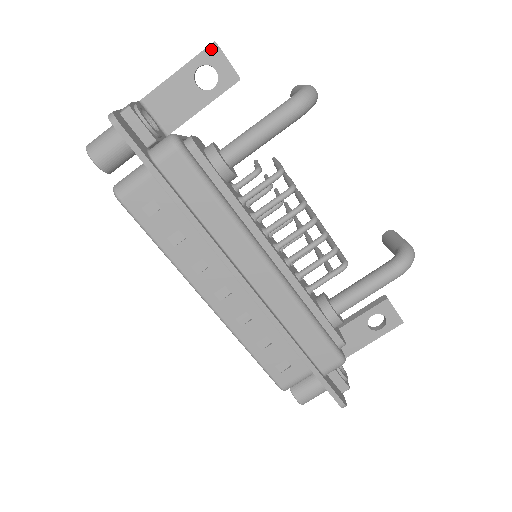
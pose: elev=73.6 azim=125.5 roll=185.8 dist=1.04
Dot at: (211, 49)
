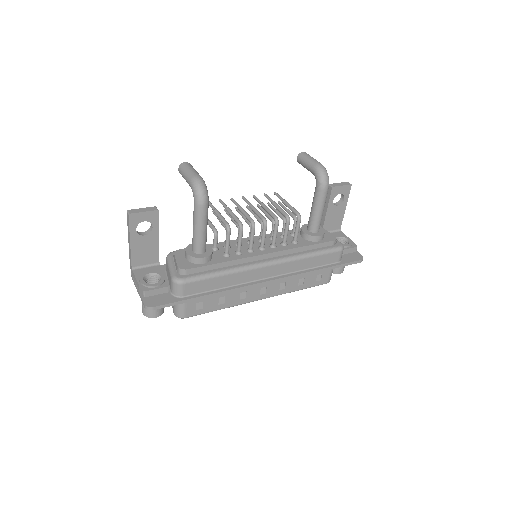
Dot at: (131, 218)
